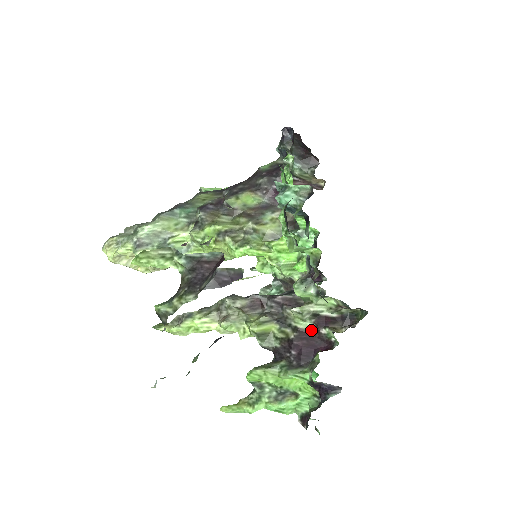
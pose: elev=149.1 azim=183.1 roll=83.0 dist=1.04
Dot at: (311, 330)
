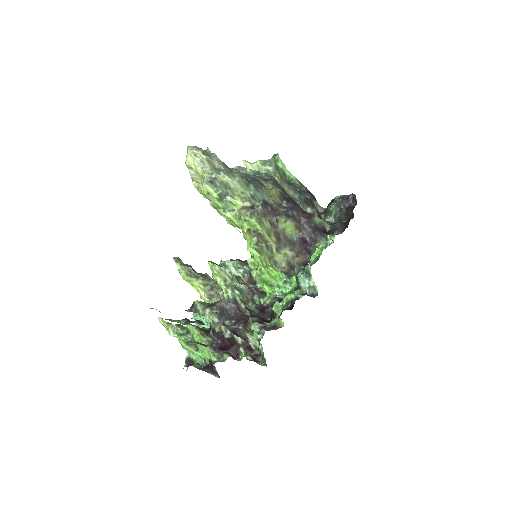
Dot at: (237, 342)
